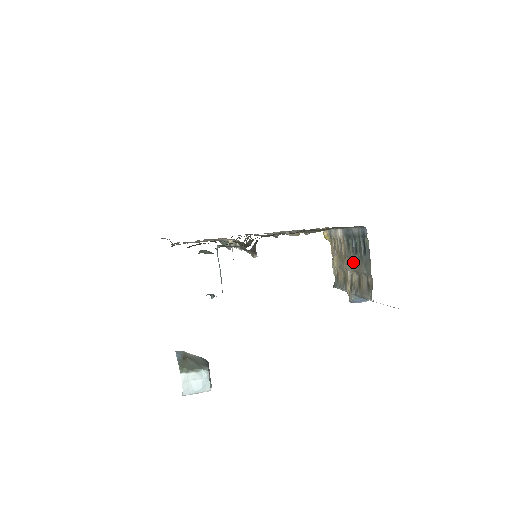
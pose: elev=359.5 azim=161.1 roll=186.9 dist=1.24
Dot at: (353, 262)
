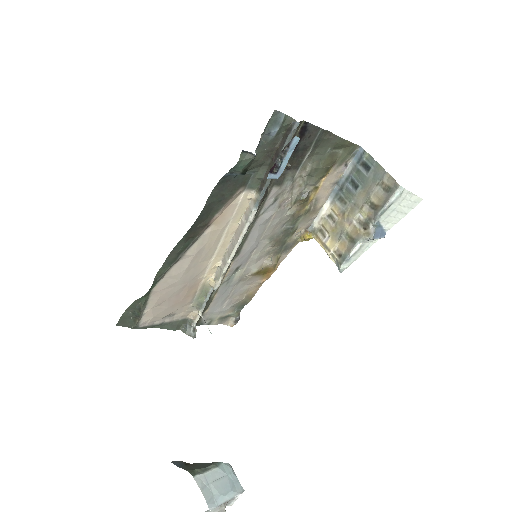
Dot at: (357, 202)
